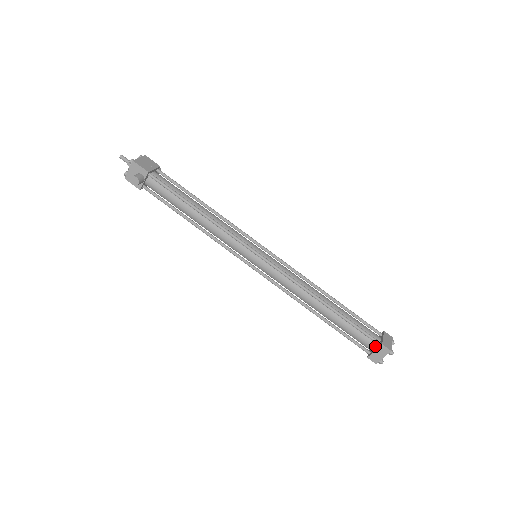
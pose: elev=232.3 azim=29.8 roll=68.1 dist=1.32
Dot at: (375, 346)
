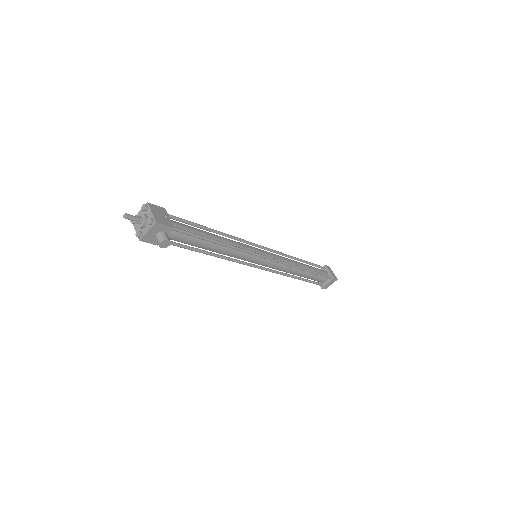
Dot at: (327, 280)
